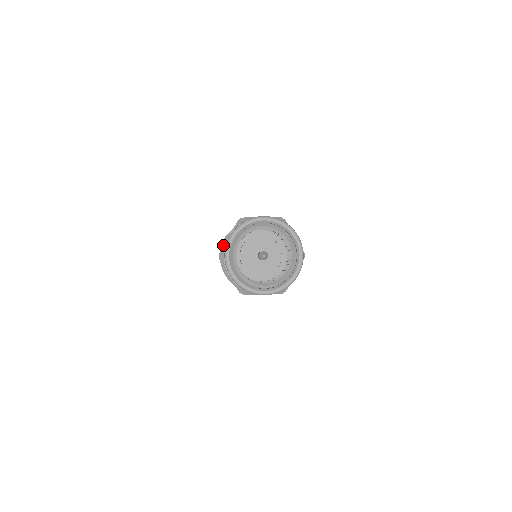
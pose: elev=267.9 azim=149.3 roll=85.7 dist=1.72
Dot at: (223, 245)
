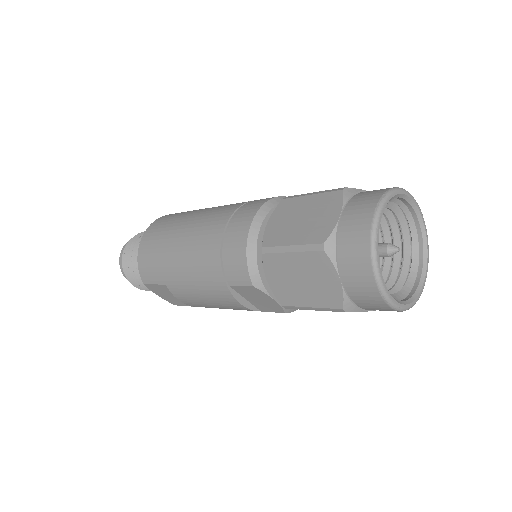
Dot at: occluded
